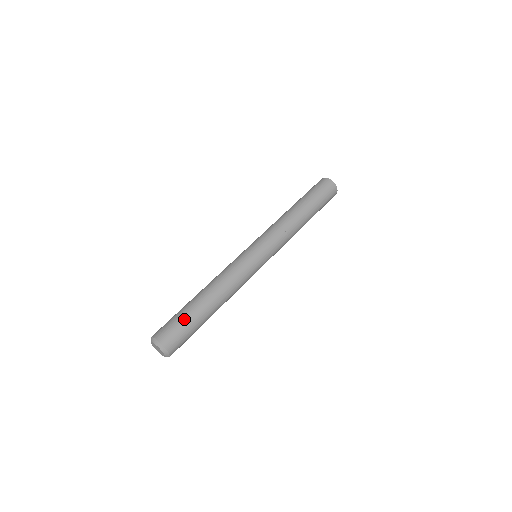
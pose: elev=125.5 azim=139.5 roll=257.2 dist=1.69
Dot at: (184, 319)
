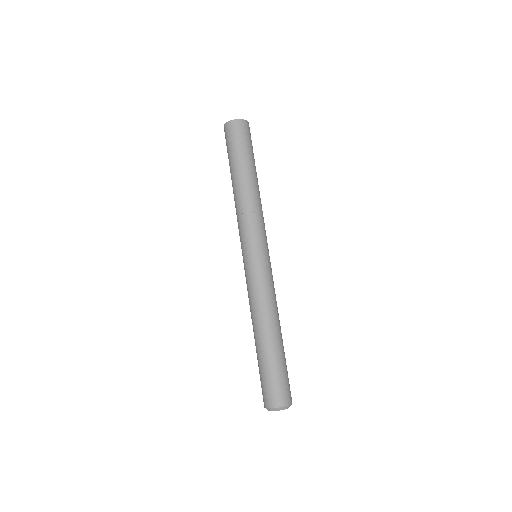
Dot at: (278, 370)
